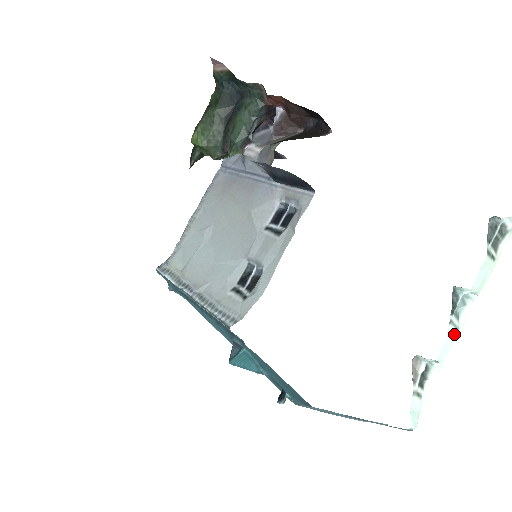
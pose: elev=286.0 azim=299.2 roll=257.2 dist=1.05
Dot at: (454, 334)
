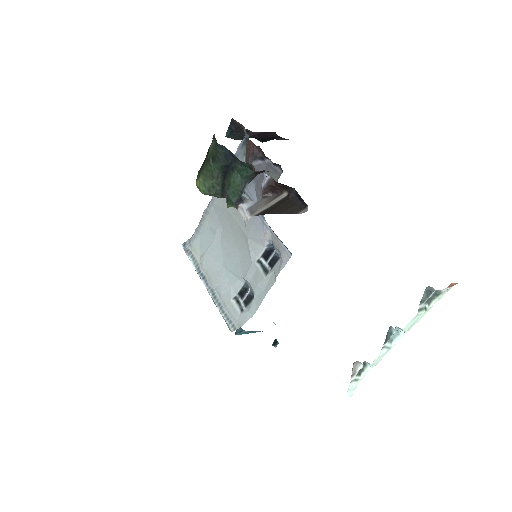
Dot at: (386, 351)
